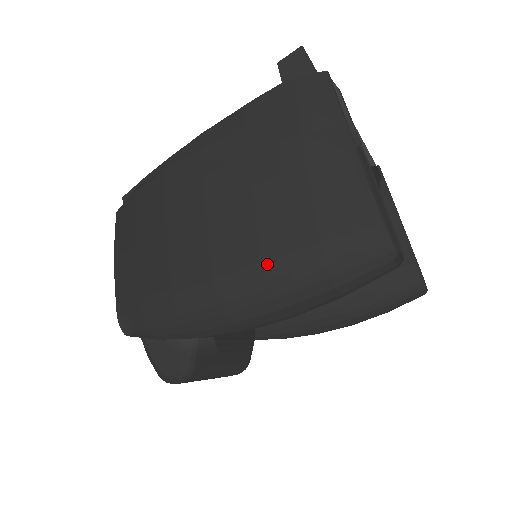
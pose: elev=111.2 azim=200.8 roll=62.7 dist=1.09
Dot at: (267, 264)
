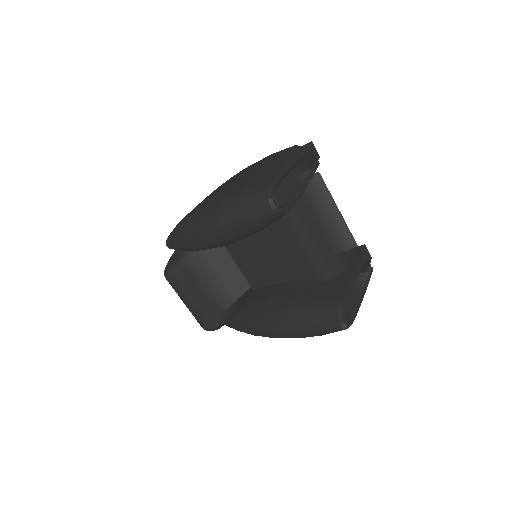
Dot at: (224, 195)
